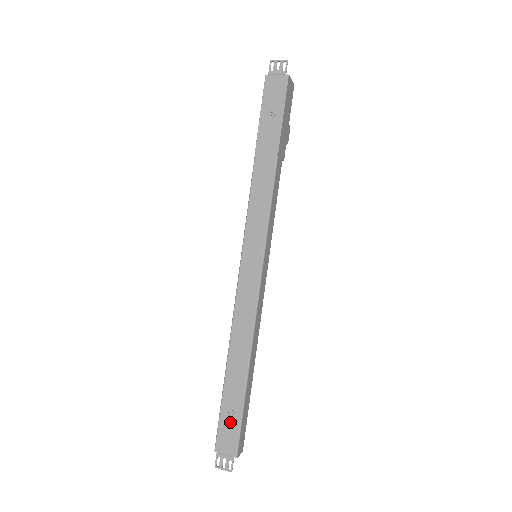
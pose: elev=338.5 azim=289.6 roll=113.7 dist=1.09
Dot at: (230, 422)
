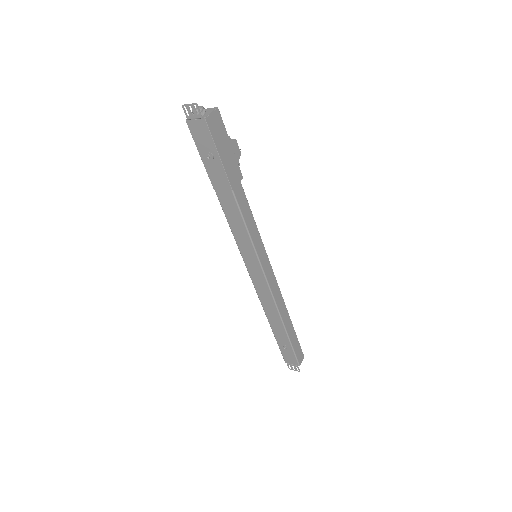
Dot at: (287, 350)
